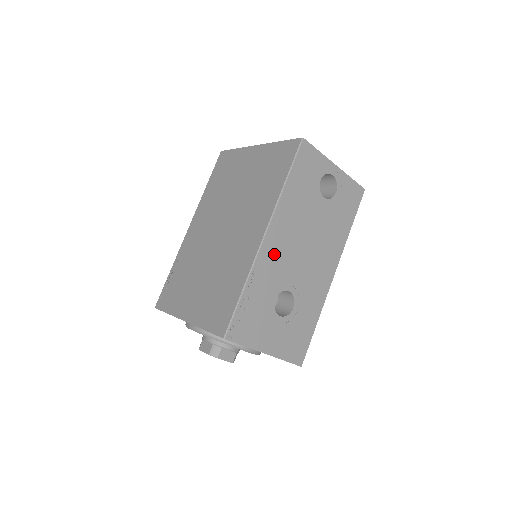
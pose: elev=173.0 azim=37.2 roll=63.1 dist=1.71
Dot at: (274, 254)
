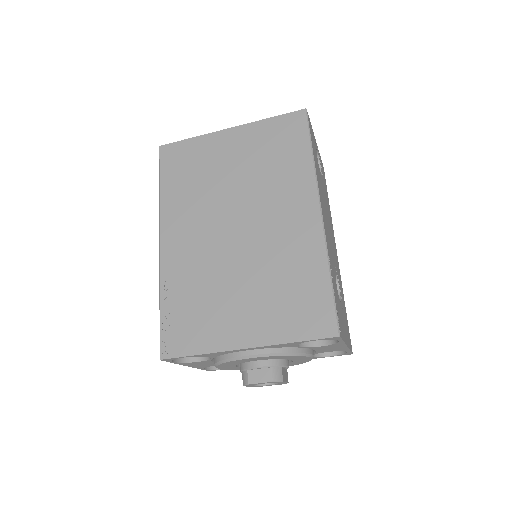
Dot at: (327, 233)
